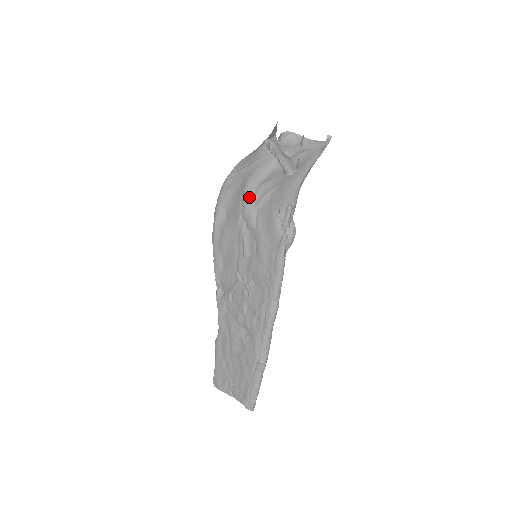
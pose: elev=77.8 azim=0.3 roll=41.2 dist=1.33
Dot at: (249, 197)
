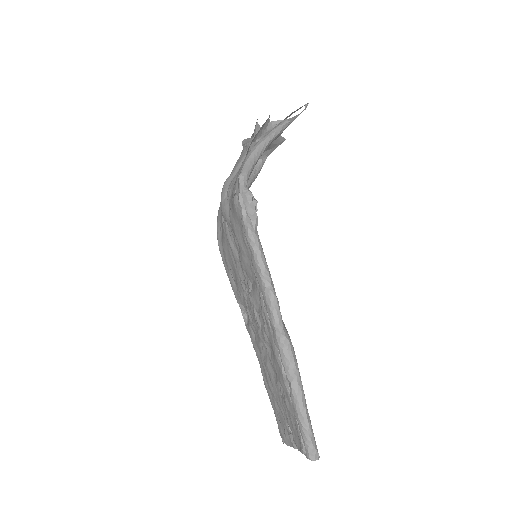
Dot at: (223, 196)
